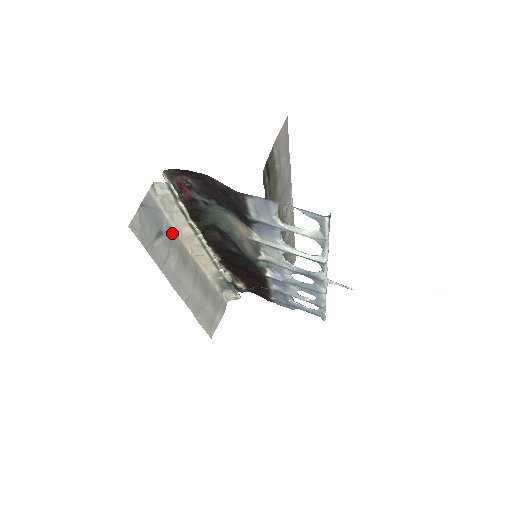
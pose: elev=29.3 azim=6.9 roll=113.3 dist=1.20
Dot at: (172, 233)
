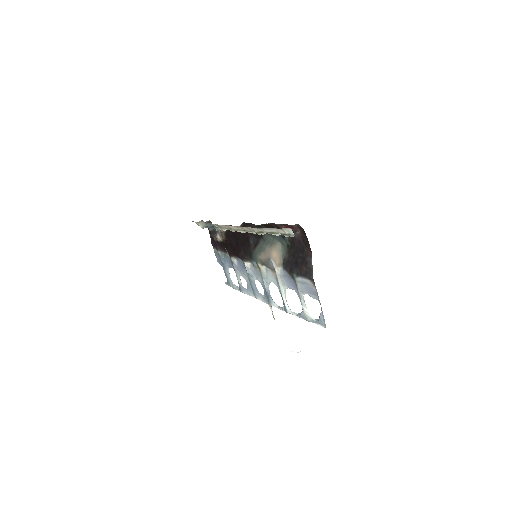
Dot at: occluded
